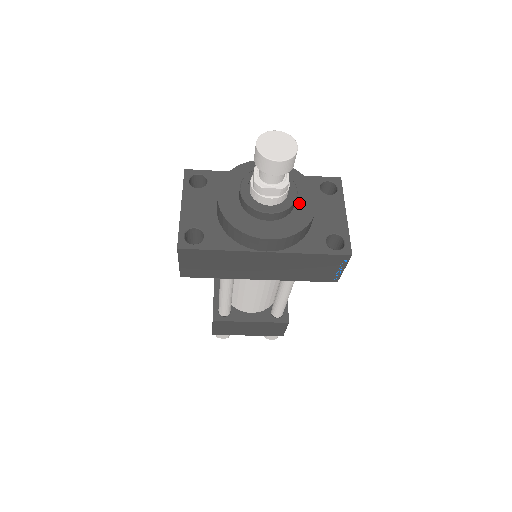
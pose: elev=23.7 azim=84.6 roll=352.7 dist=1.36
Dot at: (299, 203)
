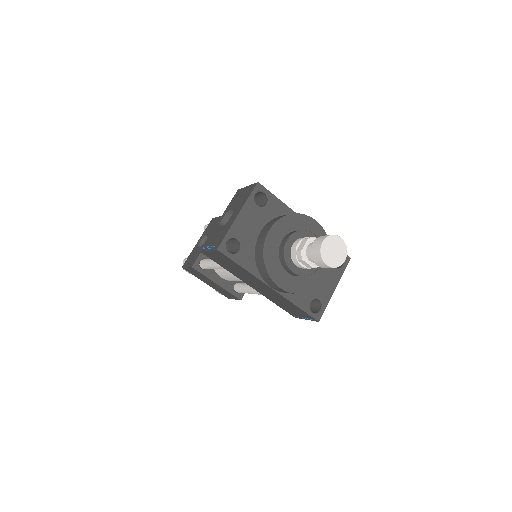
Dot at: occluded
